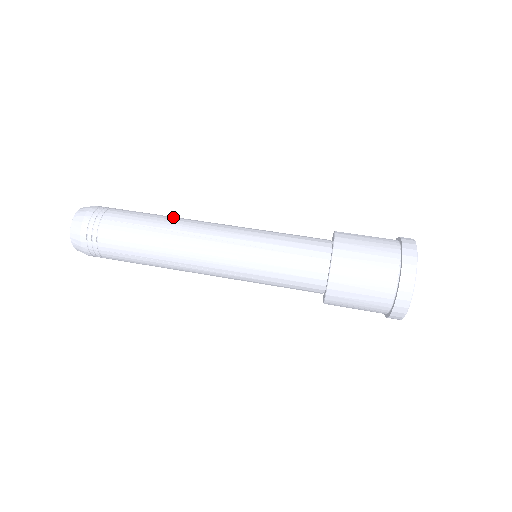
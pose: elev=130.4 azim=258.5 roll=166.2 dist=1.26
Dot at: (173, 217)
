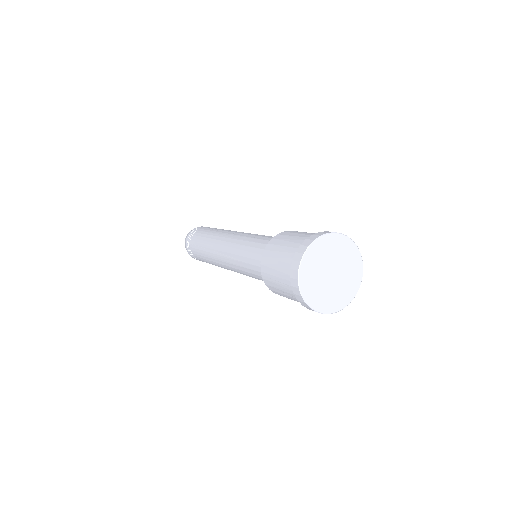
Dot at: occluded
